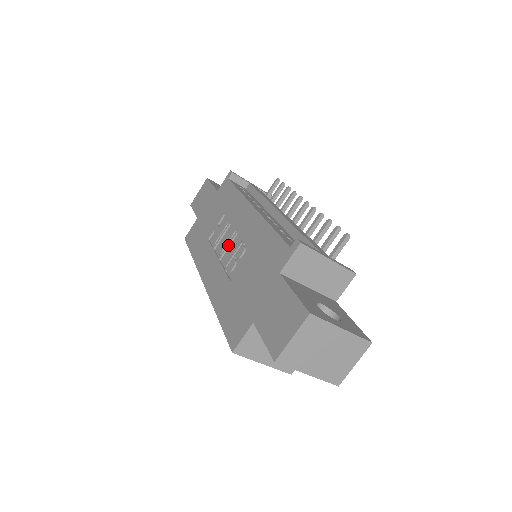
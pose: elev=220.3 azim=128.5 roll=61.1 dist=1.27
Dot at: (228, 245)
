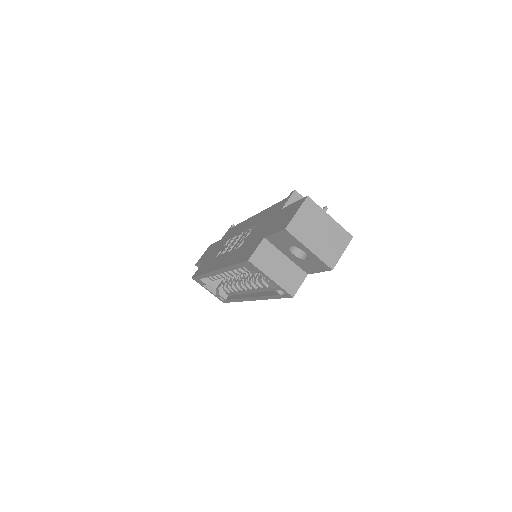
Dot at: (235, 241)
